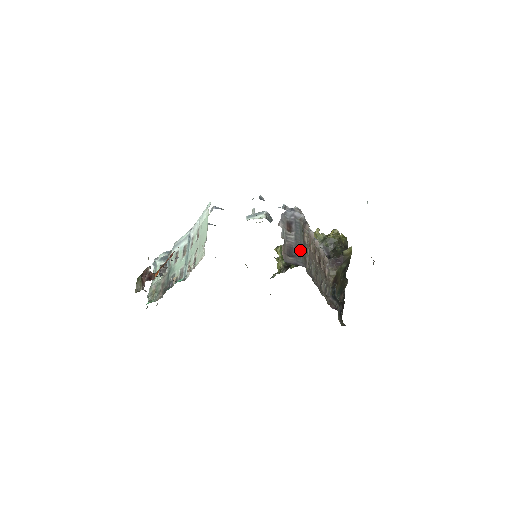
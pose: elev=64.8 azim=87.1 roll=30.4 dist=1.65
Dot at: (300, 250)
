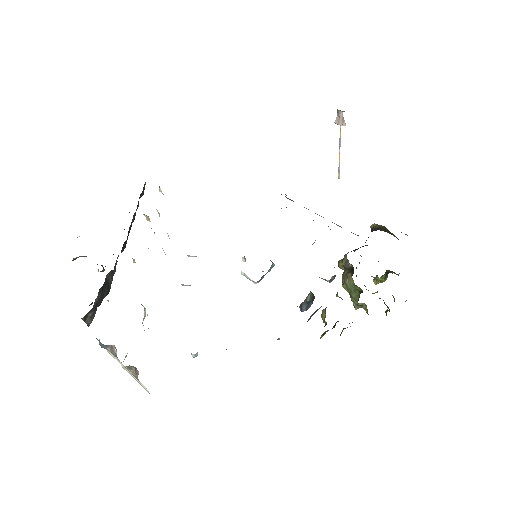
Dot at: occluded
